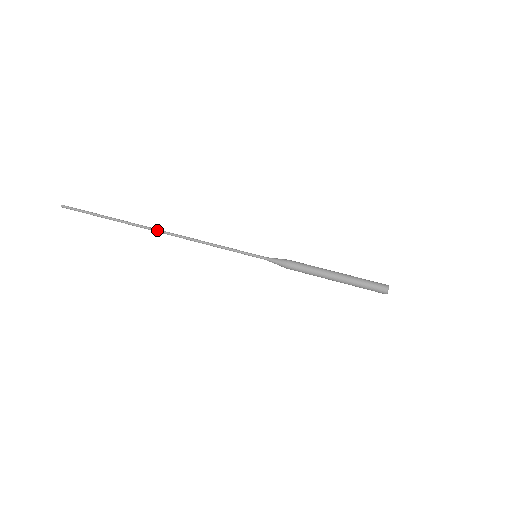
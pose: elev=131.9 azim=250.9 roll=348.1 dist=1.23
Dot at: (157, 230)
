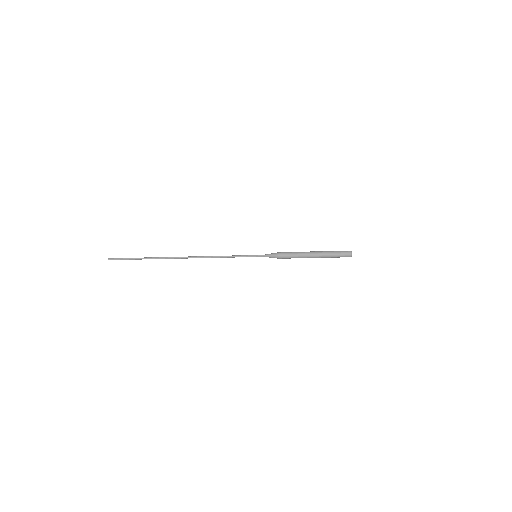
Dot at: (182, 257)
